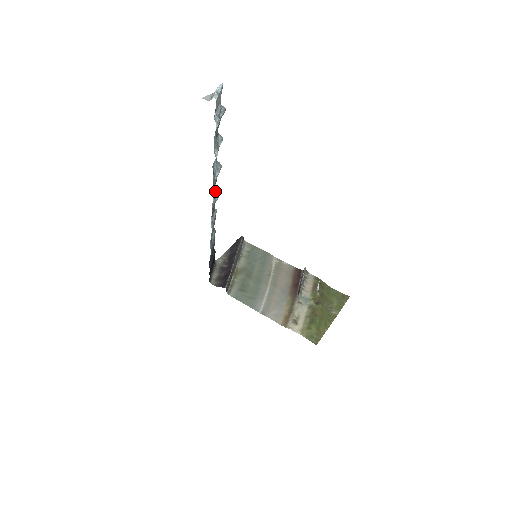
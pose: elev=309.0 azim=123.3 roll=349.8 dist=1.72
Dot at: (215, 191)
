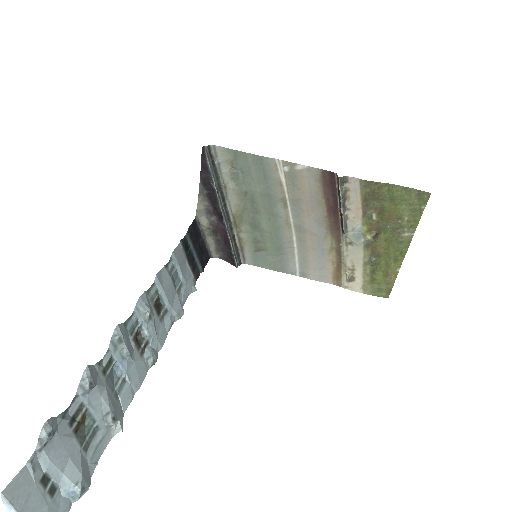
Dot at: (141, 323)
